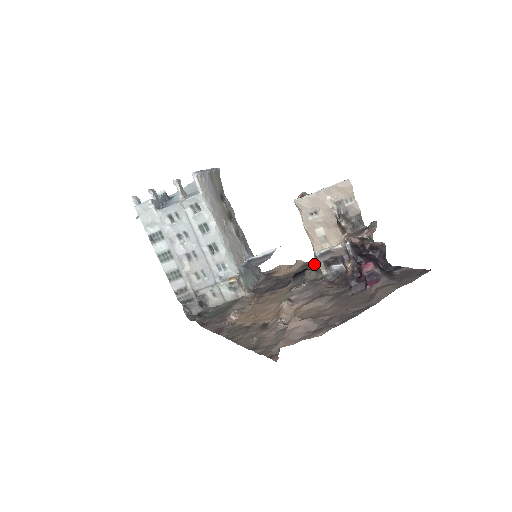
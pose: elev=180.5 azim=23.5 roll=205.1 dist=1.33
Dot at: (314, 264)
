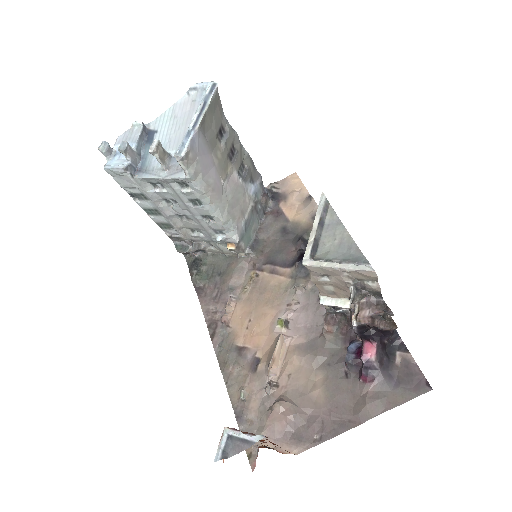
Dot at: occluded
